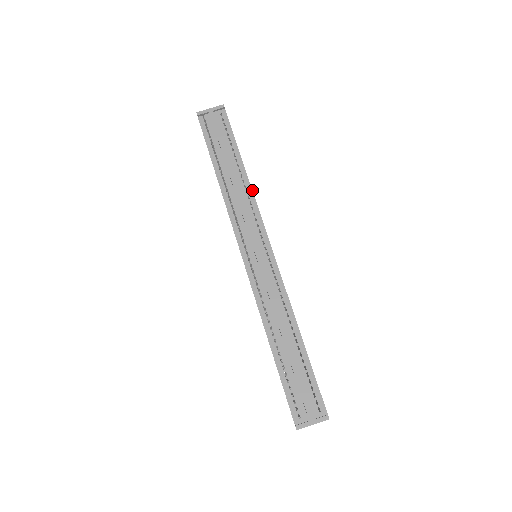
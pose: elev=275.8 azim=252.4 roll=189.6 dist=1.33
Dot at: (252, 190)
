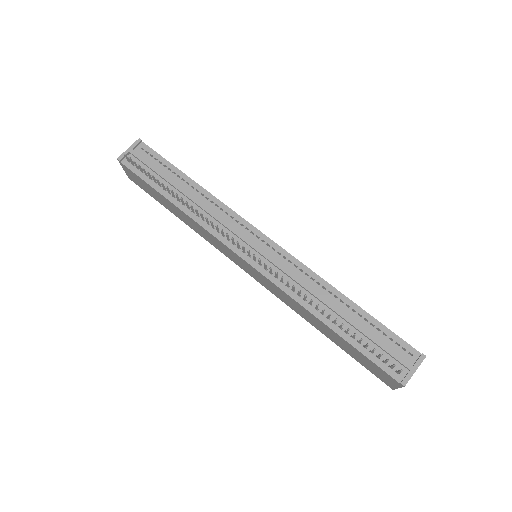
Dot at: occluded
